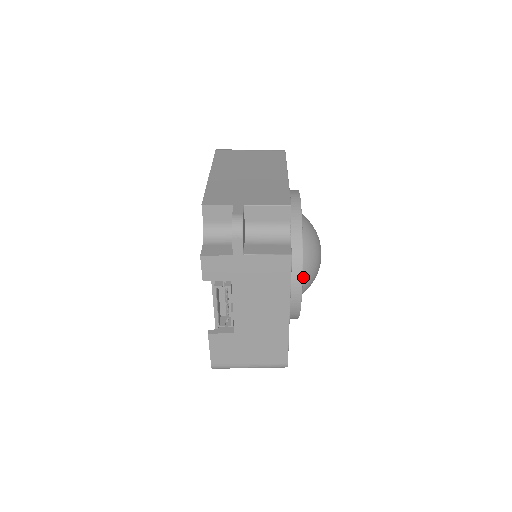
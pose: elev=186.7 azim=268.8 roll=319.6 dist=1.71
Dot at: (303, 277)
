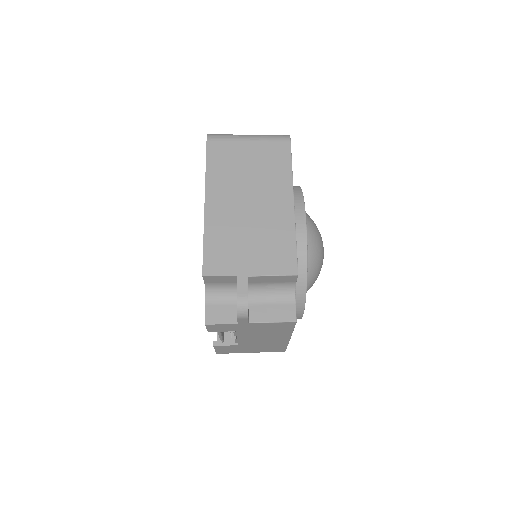
Dot at: occluded
